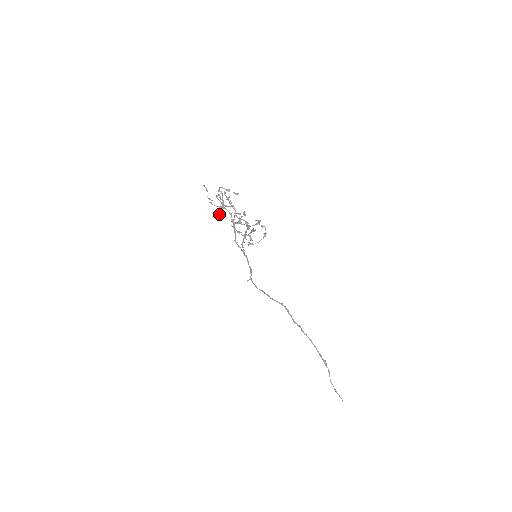
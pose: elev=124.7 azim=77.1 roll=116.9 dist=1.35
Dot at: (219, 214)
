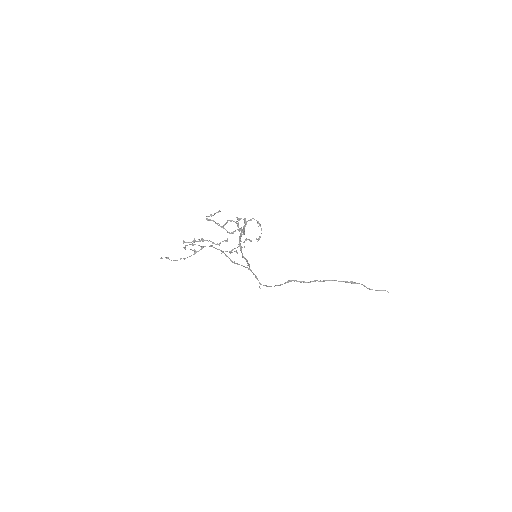
Dot at: (229, 233)
